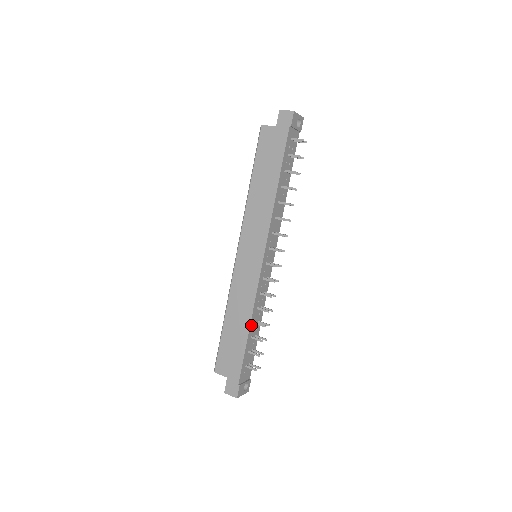
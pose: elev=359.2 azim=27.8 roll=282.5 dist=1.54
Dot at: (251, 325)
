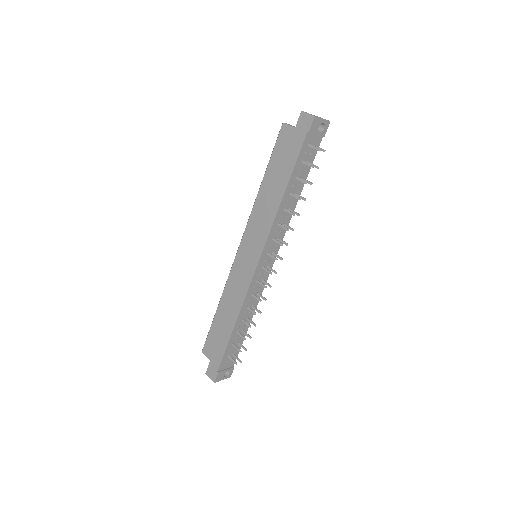
Dot at: (237, 322)
